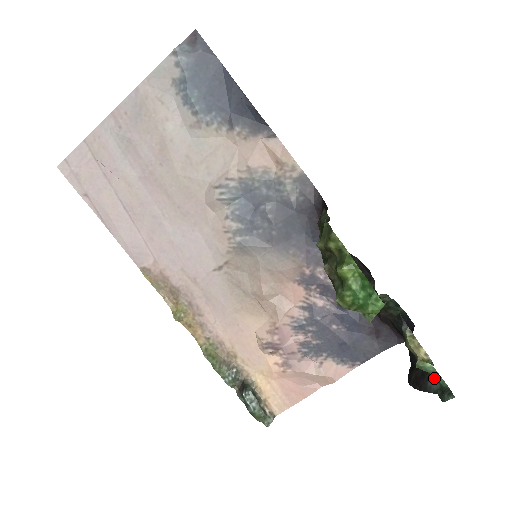
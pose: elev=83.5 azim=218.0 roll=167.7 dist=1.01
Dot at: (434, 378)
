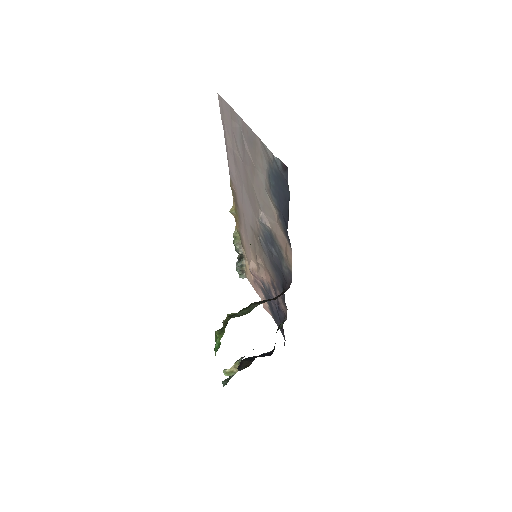
Dot at: occluded
